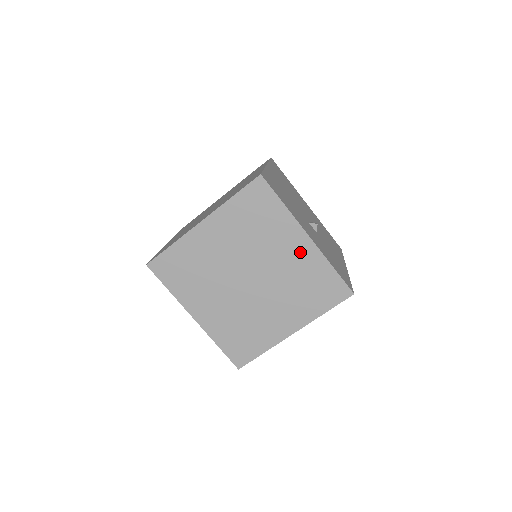
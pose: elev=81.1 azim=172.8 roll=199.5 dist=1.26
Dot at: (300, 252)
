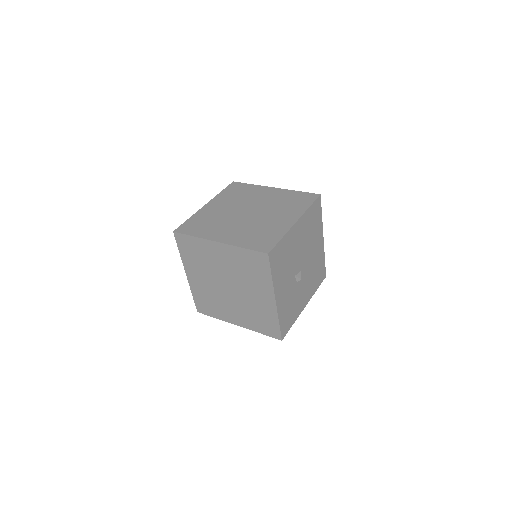
Dot at: (265, 302)
